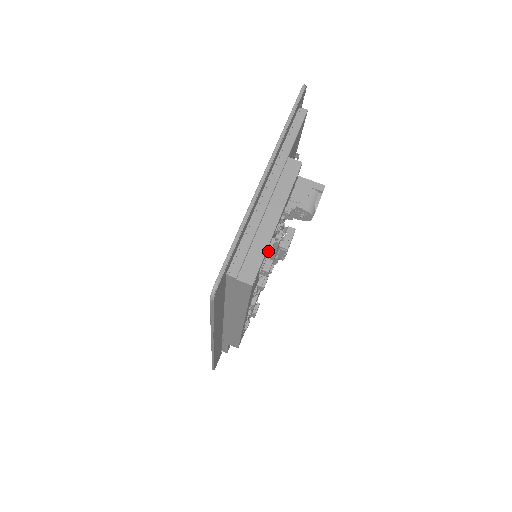
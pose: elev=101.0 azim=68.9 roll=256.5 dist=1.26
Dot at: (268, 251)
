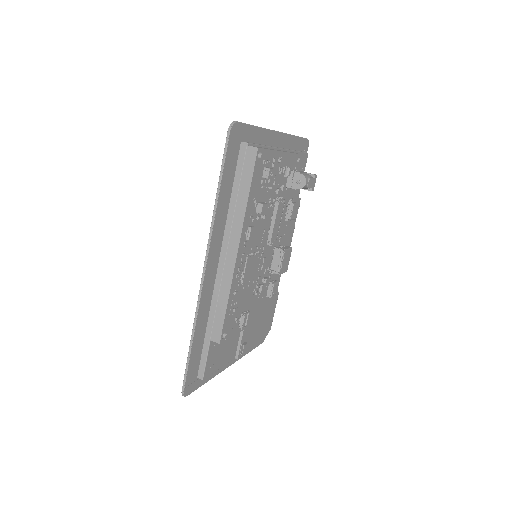
Dot at: occluded
